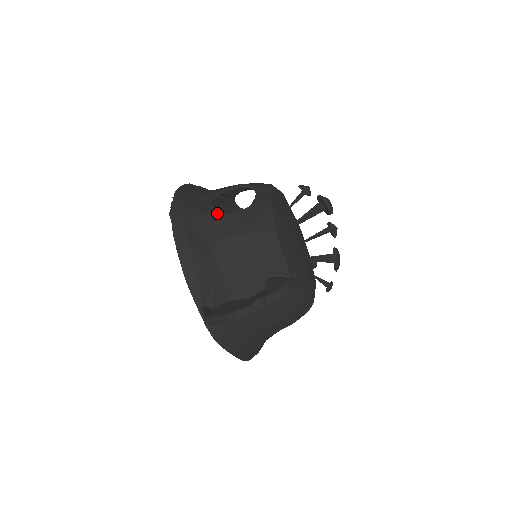
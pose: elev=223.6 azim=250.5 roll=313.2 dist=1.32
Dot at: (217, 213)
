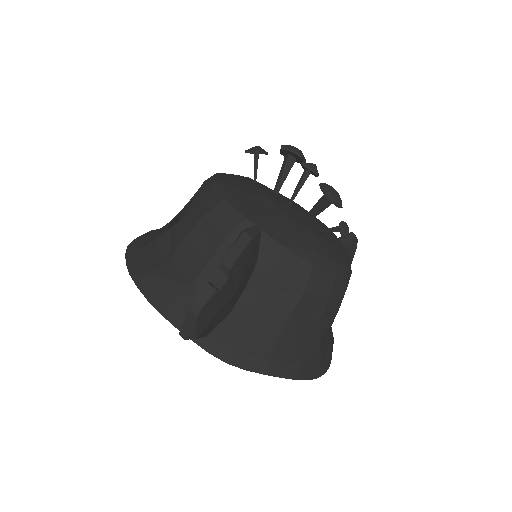
Dot at: (169, 228)
